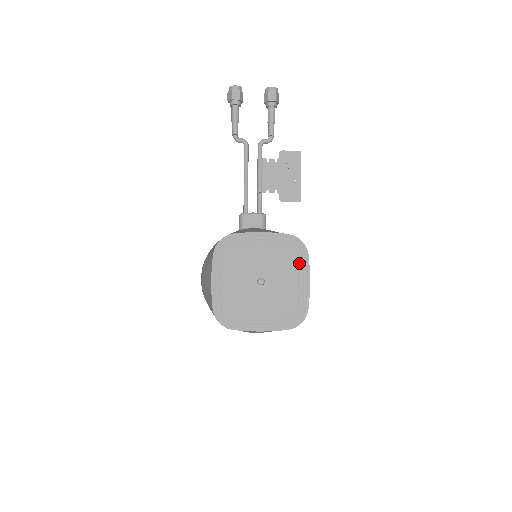
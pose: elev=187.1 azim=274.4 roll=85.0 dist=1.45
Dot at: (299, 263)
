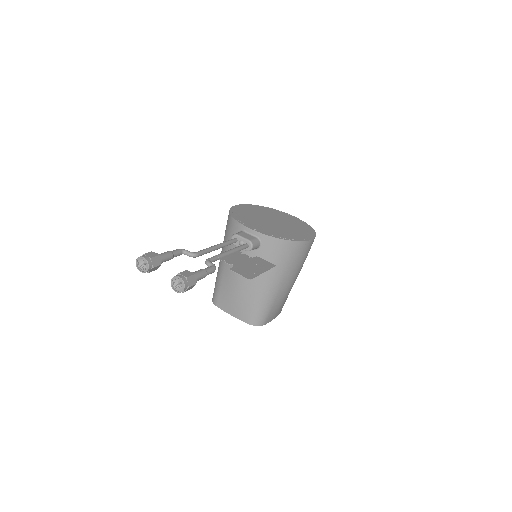
Dot at: occluded
